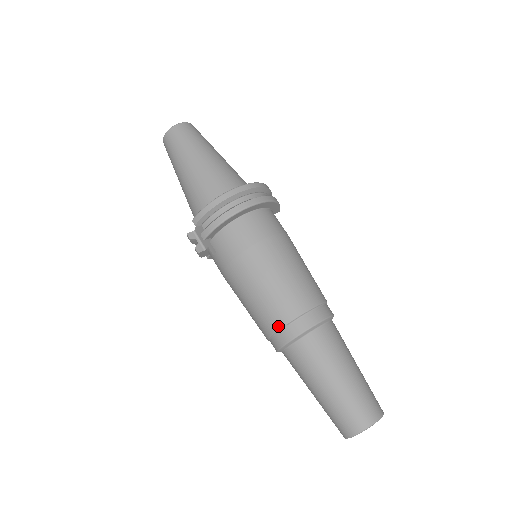
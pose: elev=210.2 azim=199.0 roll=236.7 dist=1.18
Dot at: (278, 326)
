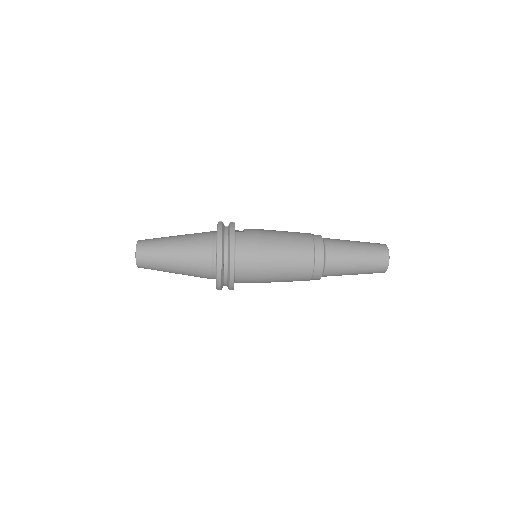
Dot at: (309, 280)
